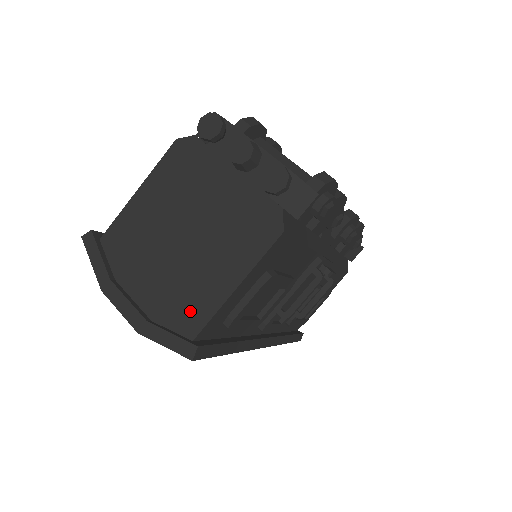
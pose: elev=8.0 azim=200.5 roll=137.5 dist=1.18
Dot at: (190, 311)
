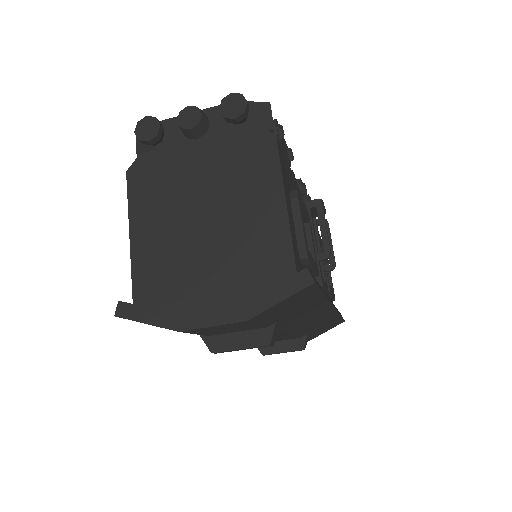
Dot at: (270, 259)
